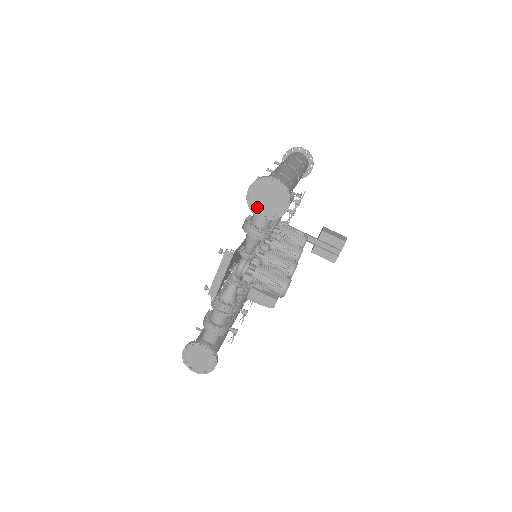
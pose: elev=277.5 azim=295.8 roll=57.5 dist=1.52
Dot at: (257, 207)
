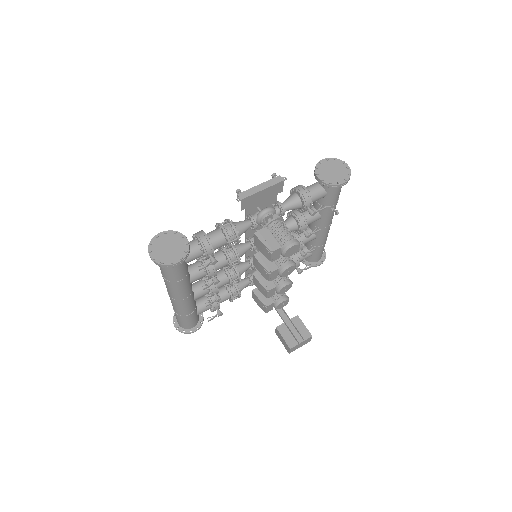
Dot at: (321, 171)
